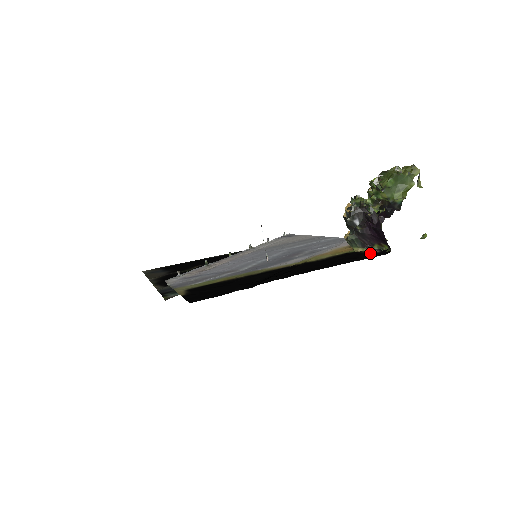
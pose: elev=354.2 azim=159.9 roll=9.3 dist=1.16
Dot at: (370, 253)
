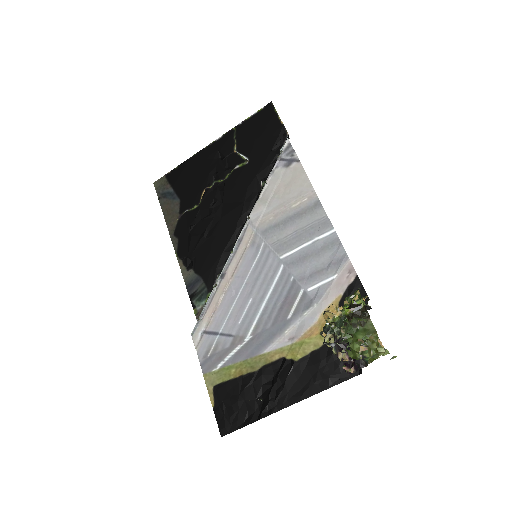
Dot at: occluded
